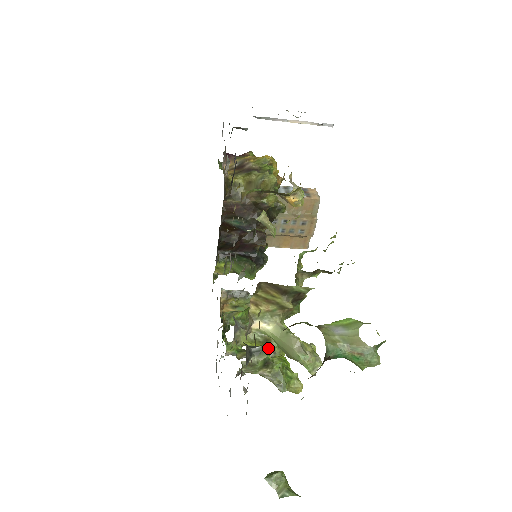
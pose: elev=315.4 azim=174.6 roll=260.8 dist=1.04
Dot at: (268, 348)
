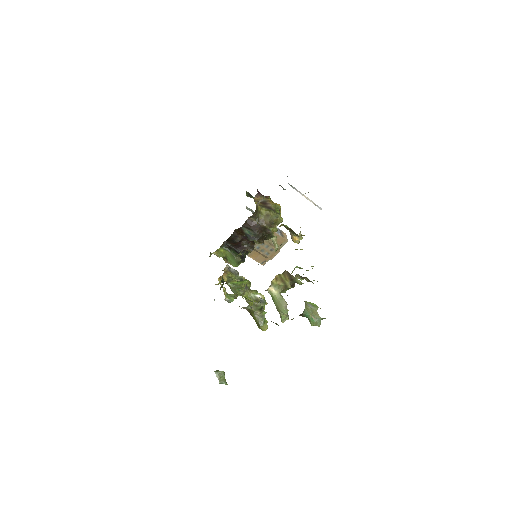
Dot at: occluded
